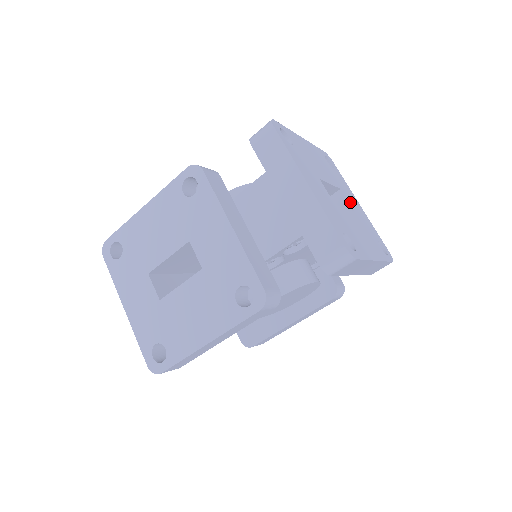
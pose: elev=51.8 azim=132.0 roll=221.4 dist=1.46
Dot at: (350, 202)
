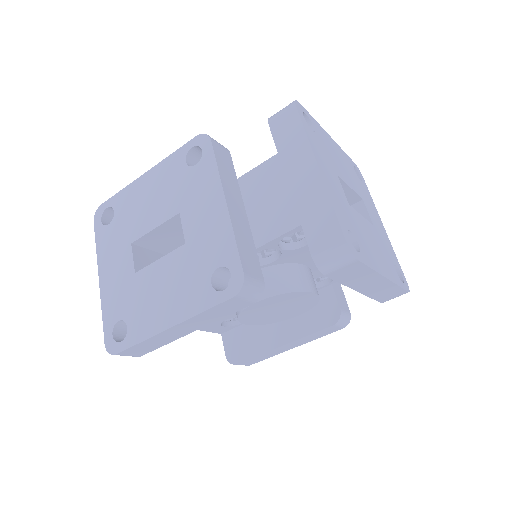
Dot at: (371, 216)
